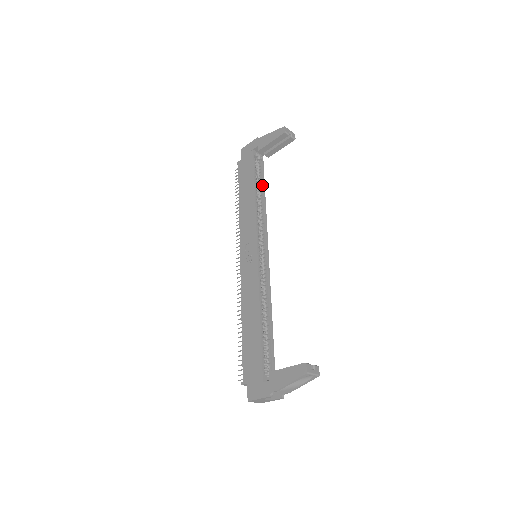
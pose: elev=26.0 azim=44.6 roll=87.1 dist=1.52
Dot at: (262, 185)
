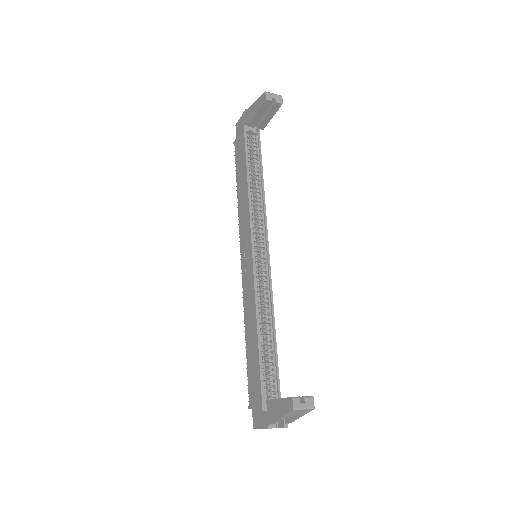
Dot at: (259, 166)
